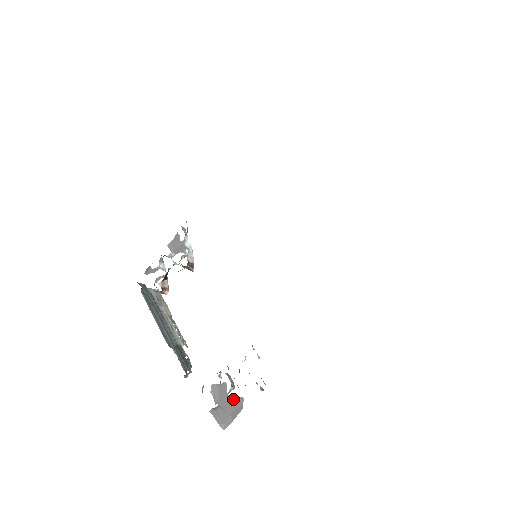
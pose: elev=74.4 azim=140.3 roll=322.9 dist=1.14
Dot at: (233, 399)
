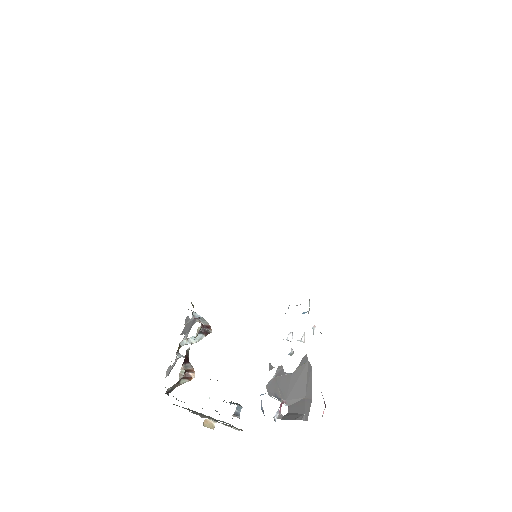
Dot at: (296, 371)
